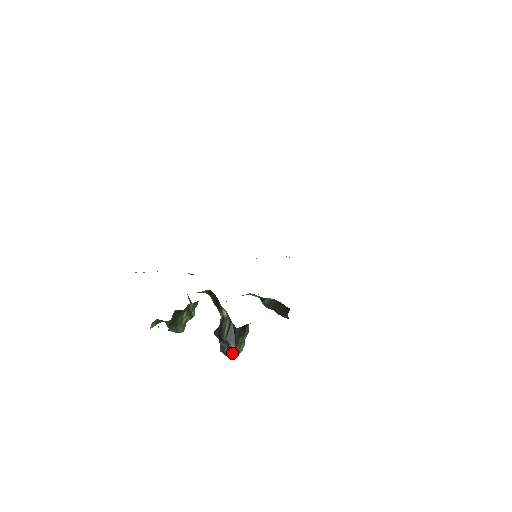
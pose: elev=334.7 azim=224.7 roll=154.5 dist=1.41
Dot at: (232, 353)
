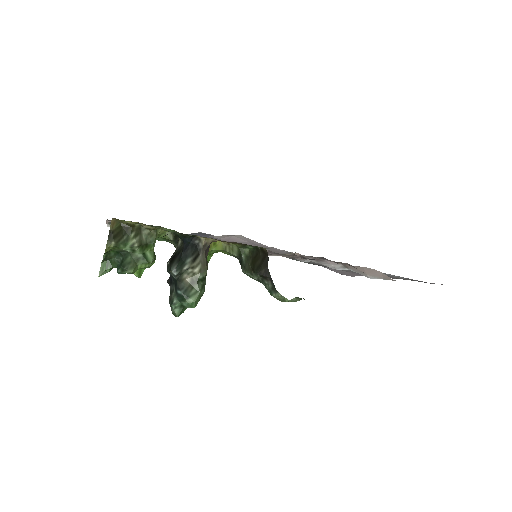
Dot at: (179, 296)
